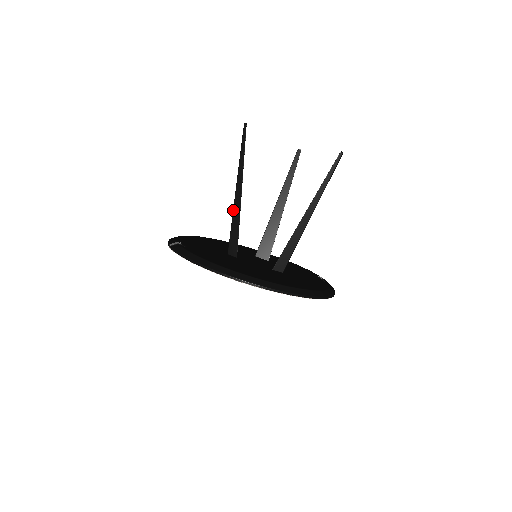
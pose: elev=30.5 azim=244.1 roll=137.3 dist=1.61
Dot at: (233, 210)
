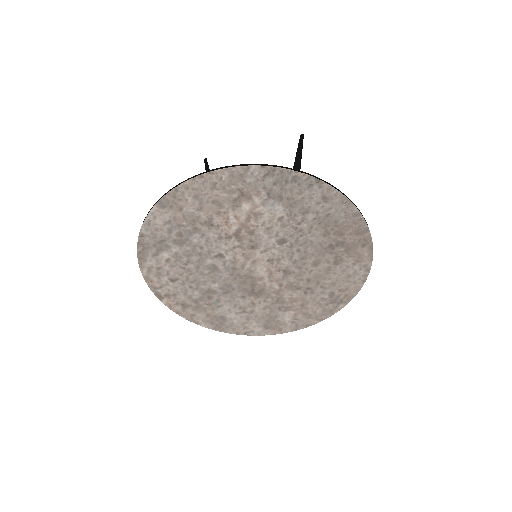
Dot at: occluded
